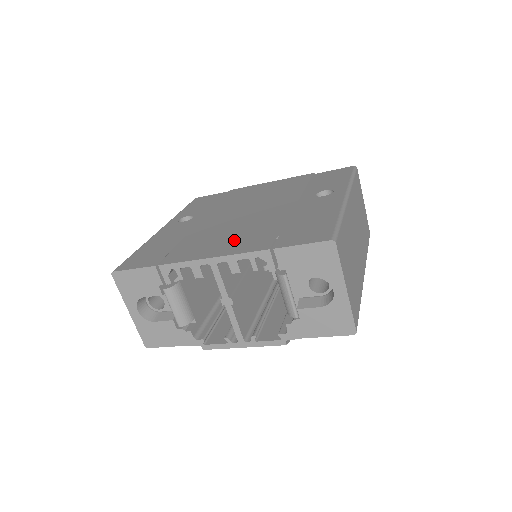
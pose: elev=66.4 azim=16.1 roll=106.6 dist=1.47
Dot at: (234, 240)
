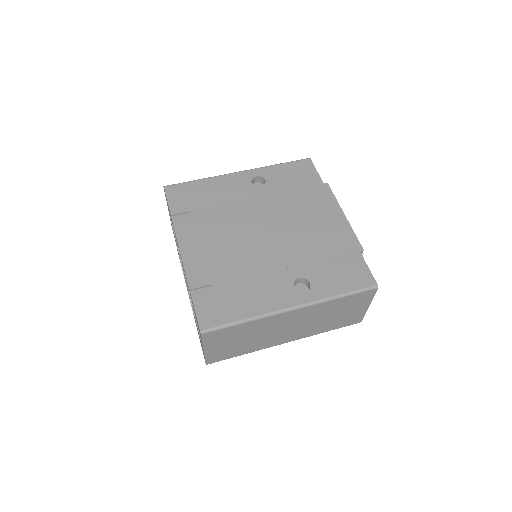
Dot at: (208, 252)
